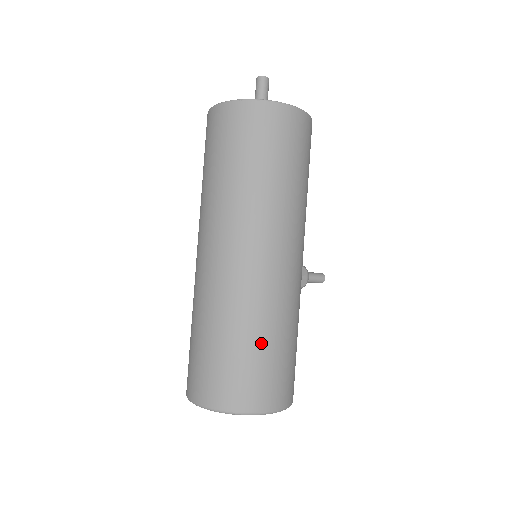
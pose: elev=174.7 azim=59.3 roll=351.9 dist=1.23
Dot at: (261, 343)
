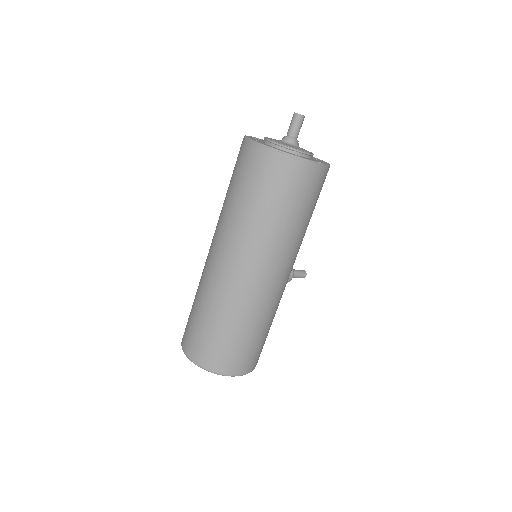
Dot at: (243, 333)
